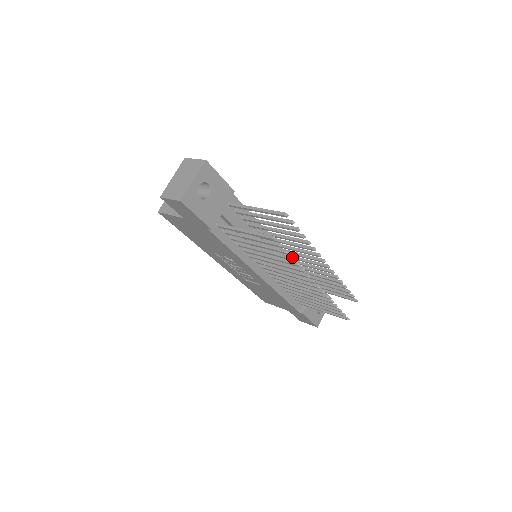
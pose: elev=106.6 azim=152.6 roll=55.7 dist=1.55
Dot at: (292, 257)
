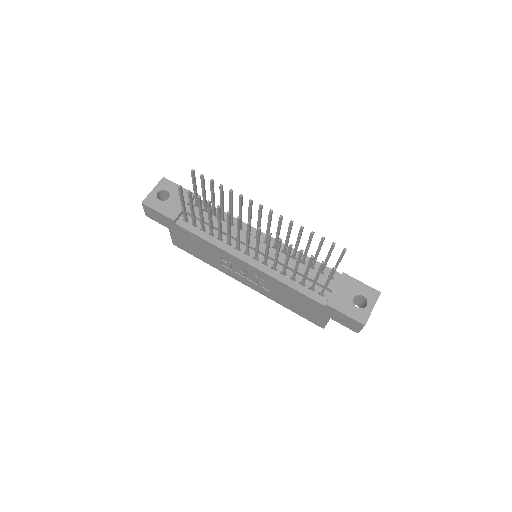
Dot at: (208, 201)
